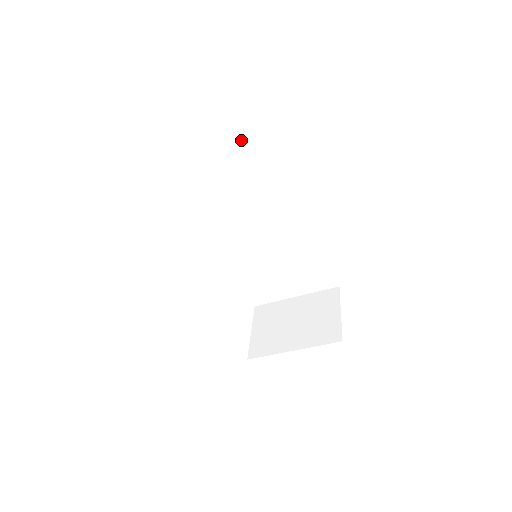
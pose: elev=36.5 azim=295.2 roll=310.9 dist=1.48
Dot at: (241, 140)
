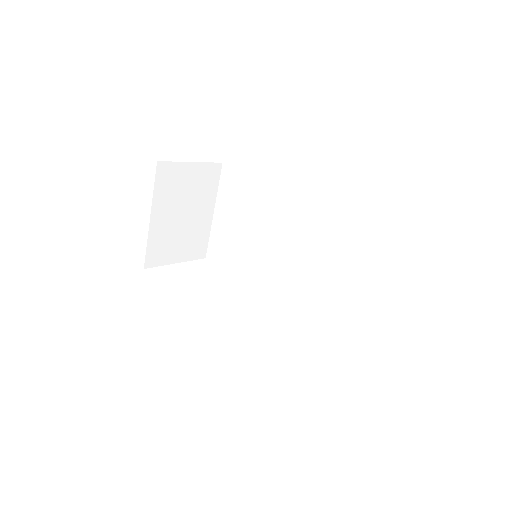
Dot at: (220, 189)
